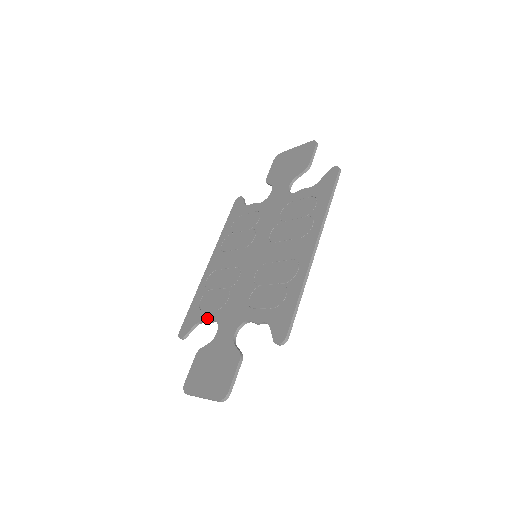
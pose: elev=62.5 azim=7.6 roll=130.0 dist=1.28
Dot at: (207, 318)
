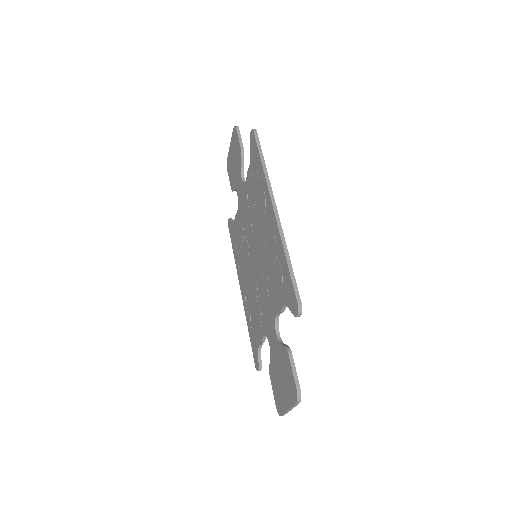
Dot at: (260, 338)
